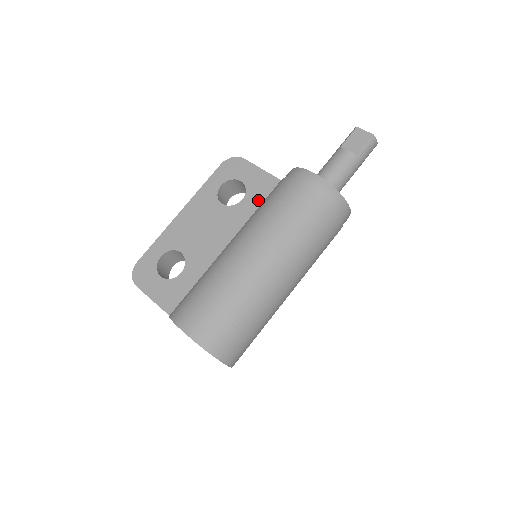
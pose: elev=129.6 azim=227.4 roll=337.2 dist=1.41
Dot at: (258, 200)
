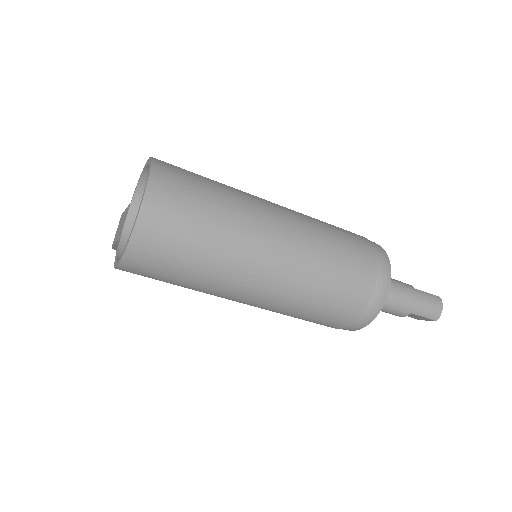
Dot at: occluded
